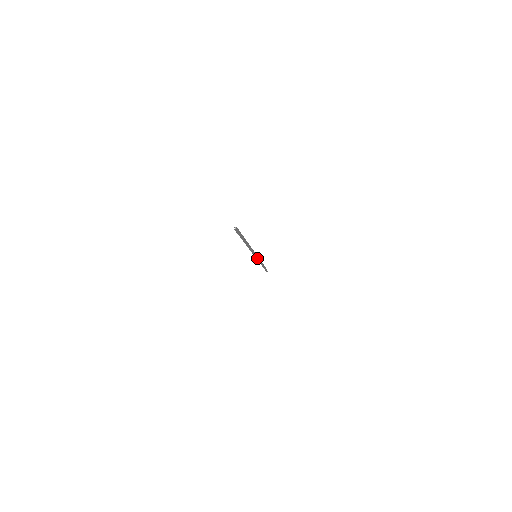
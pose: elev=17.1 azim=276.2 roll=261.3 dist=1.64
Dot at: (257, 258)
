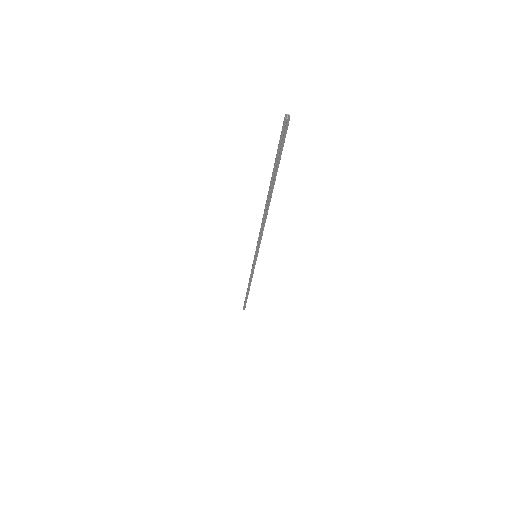
Dot at: (254, 263)
